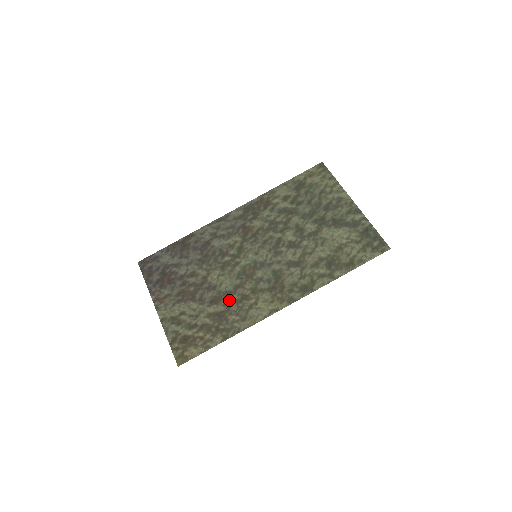
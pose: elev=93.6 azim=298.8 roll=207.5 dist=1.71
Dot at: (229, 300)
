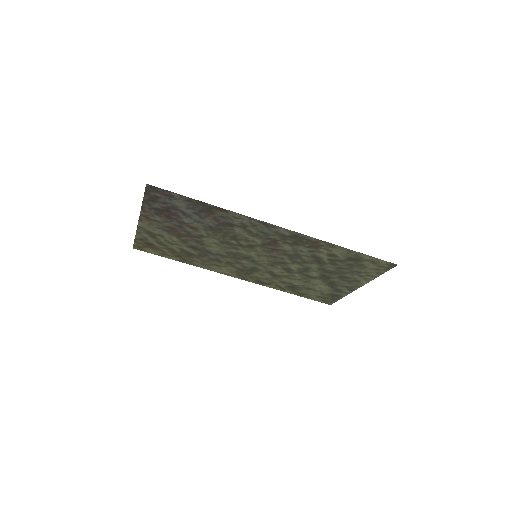
Dot at: (205, 255)
